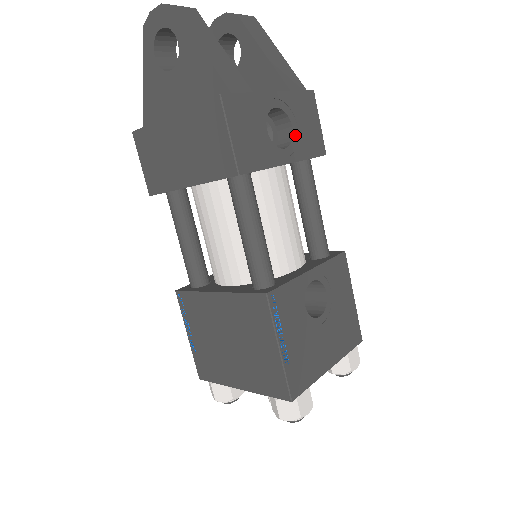
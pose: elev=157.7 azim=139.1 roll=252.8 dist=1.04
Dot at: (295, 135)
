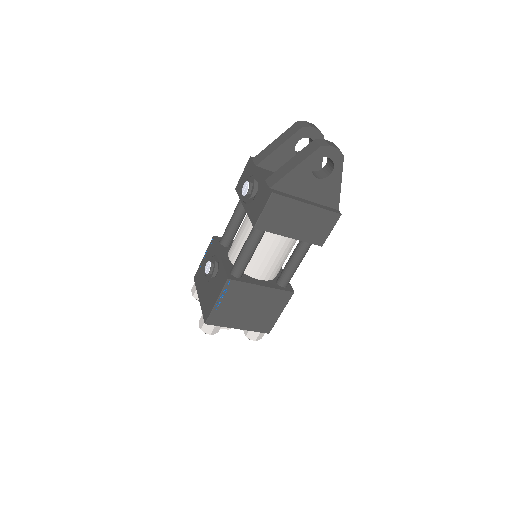
Dot at: occluded
